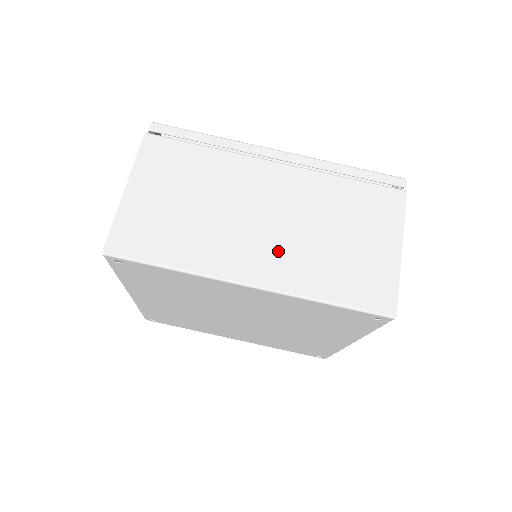
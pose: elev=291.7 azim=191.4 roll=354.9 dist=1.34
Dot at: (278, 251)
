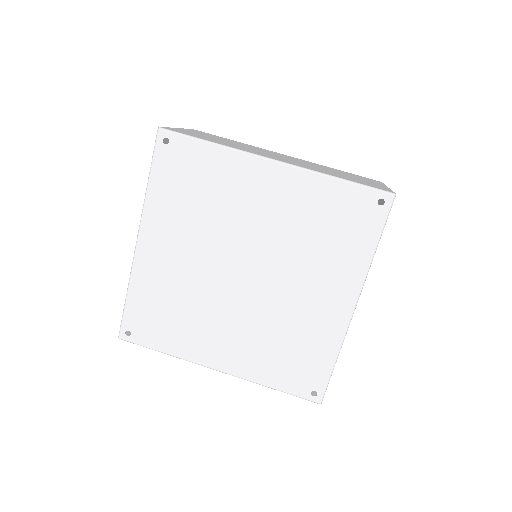
Dot at: (294, 162)
